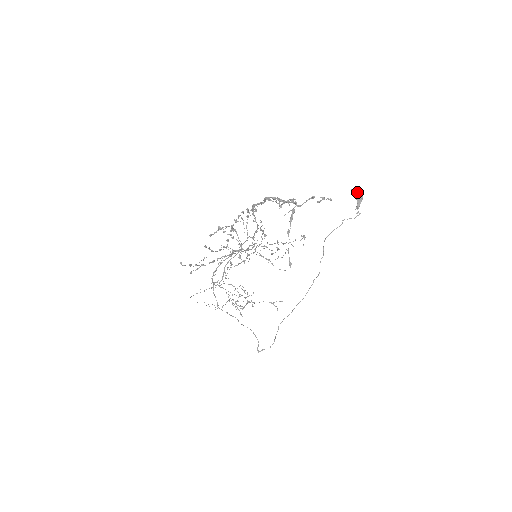
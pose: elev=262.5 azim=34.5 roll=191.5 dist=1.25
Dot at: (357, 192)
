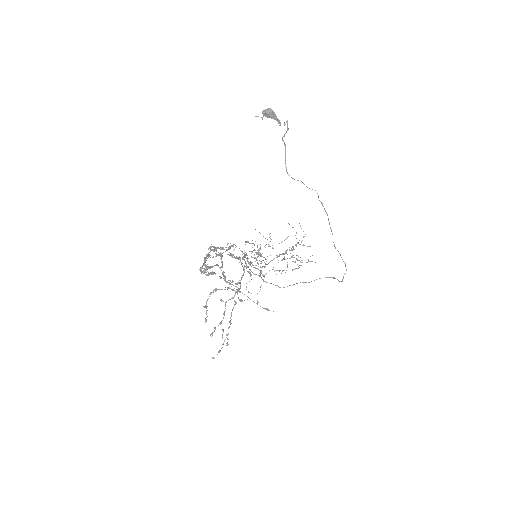
Dot at: (262, 113)
